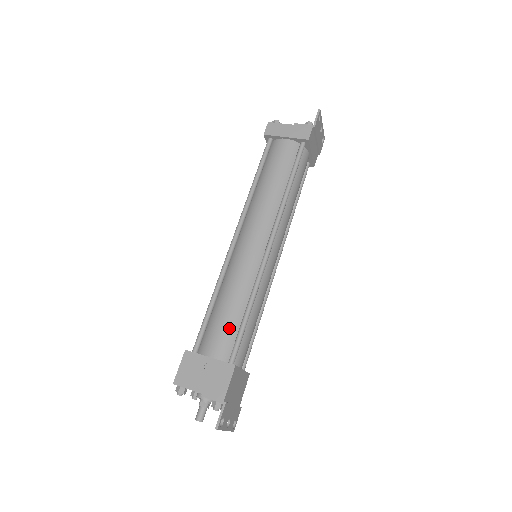
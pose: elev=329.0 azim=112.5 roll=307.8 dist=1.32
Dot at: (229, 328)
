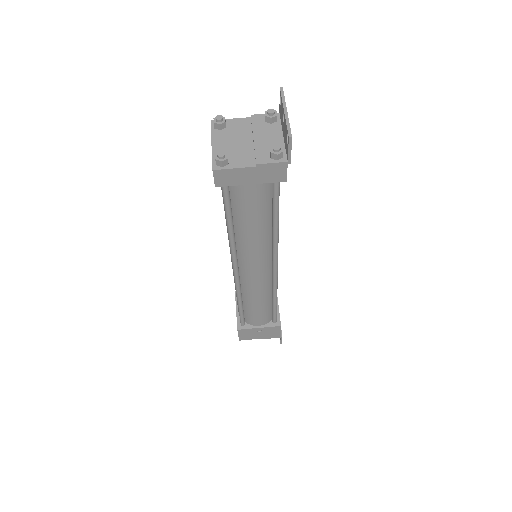
Dot at: (265, 313)
